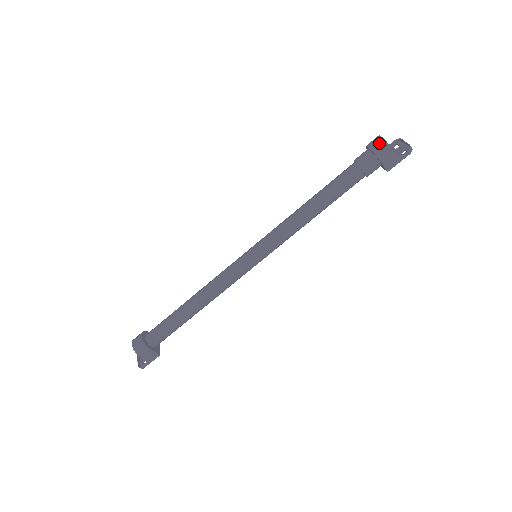
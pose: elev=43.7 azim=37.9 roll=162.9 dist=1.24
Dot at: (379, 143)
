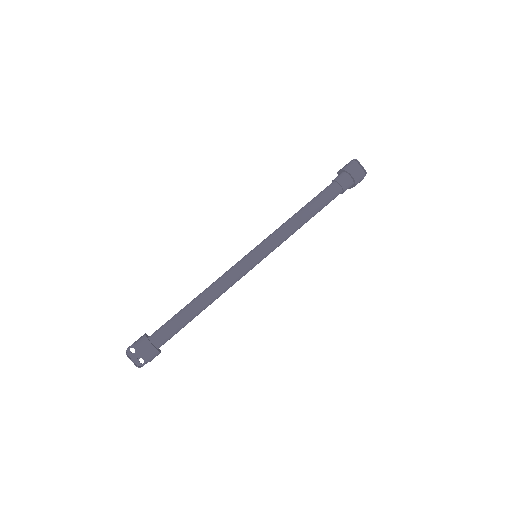
Dot at: (360, 175)
